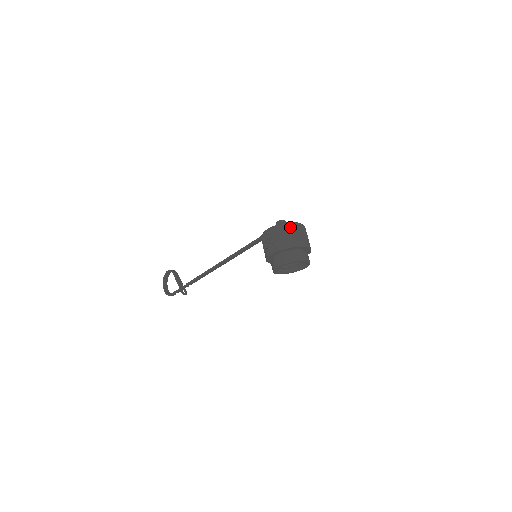
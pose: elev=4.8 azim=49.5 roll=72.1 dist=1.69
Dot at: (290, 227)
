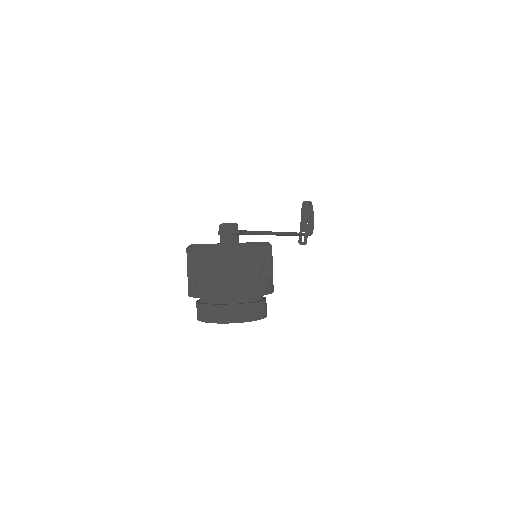
Dot at: (195, 256)
